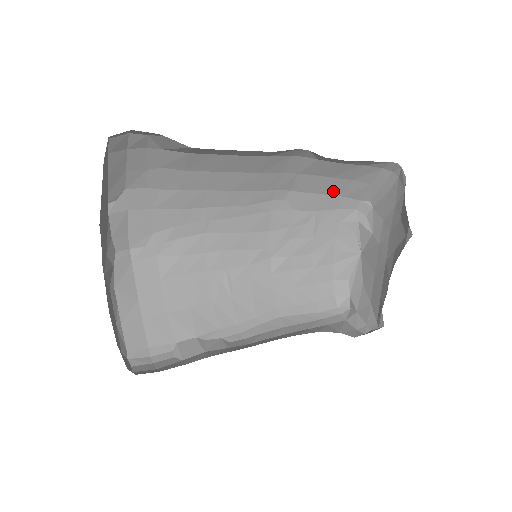
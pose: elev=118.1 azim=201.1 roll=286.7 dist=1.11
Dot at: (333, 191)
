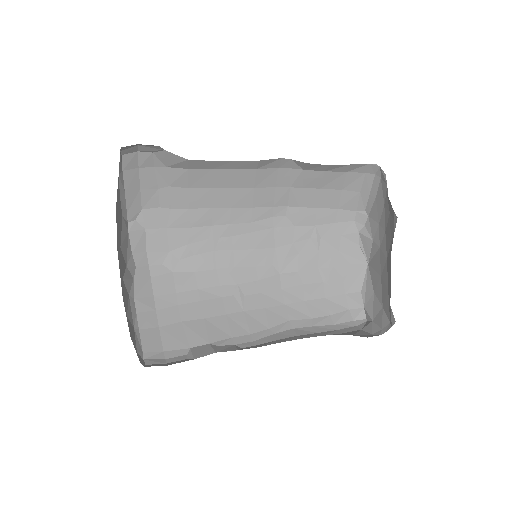
Dot at: (327, 204)
